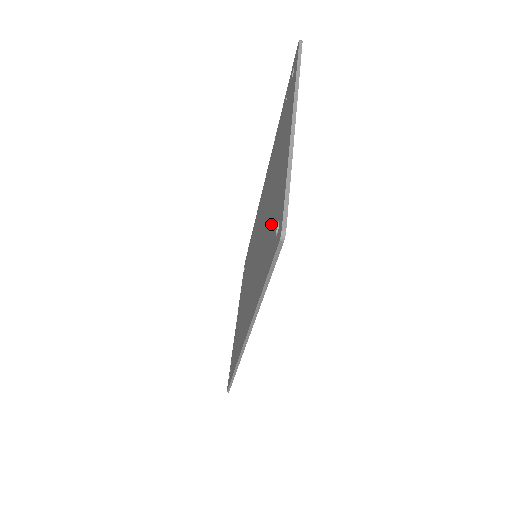
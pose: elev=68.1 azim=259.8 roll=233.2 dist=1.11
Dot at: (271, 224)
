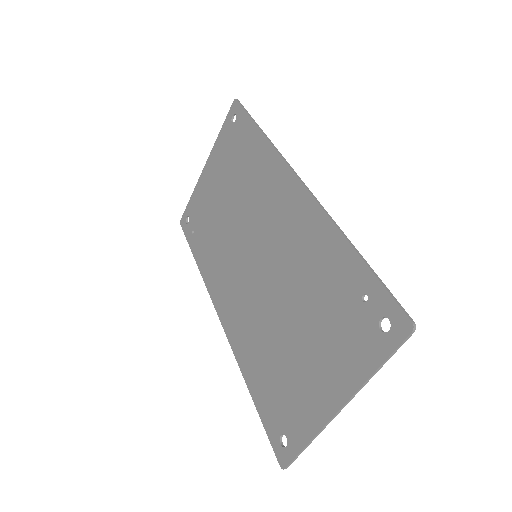
Dot at: (282, 385)
